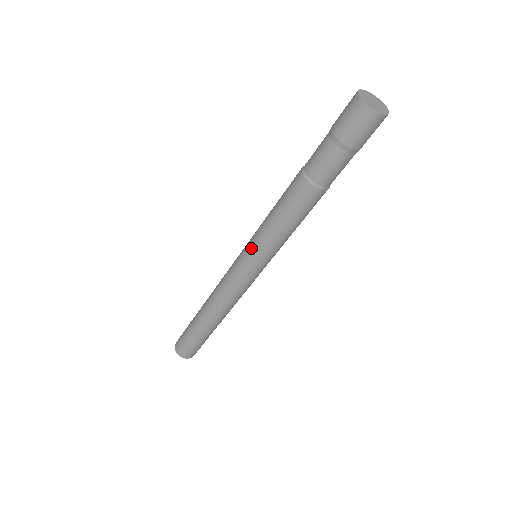
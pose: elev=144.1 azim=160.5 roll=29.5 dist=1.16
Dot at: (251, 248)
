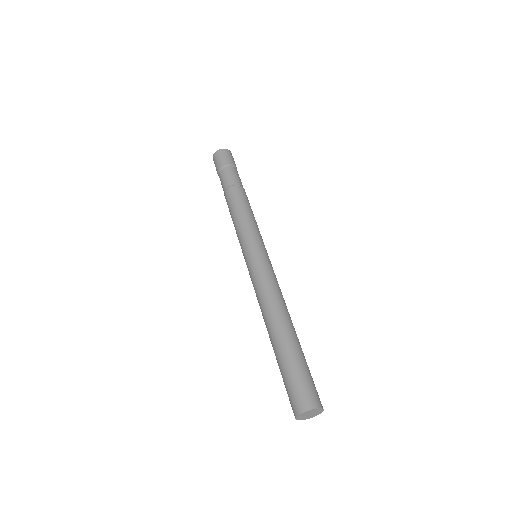
Dot at: occluded
